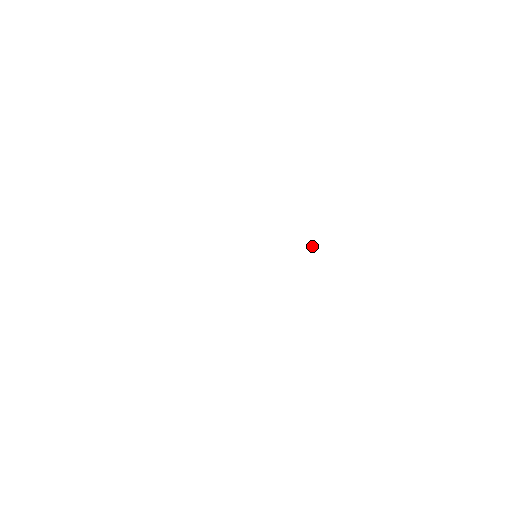
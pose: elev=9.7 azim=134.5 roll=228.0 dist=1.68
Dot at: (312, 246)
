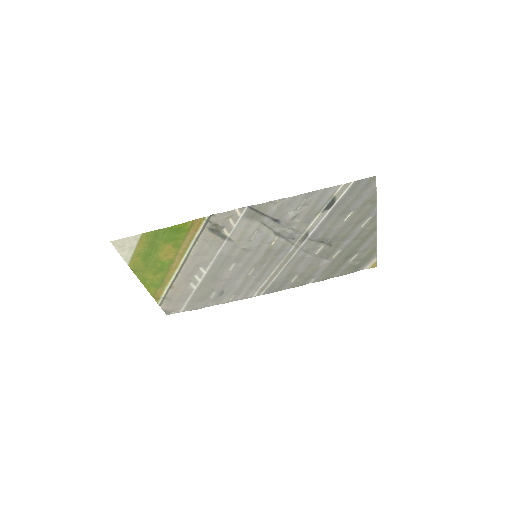
Dot at: (328, 240)
